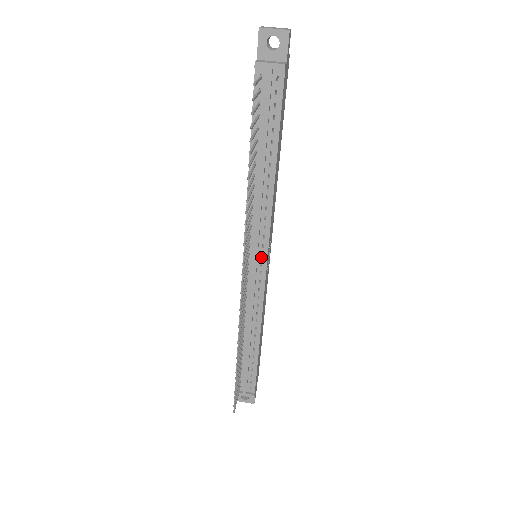
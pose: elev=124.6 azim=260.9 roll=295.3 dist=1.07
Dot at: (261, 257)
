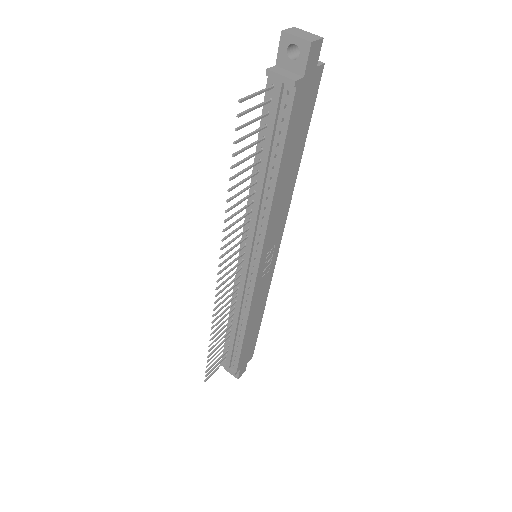
Dot at: (254, 261)
